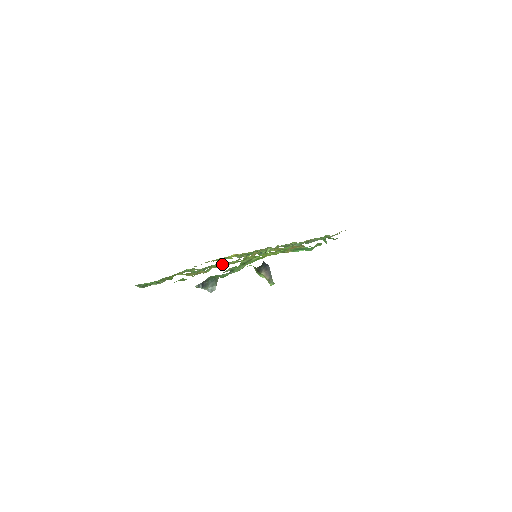
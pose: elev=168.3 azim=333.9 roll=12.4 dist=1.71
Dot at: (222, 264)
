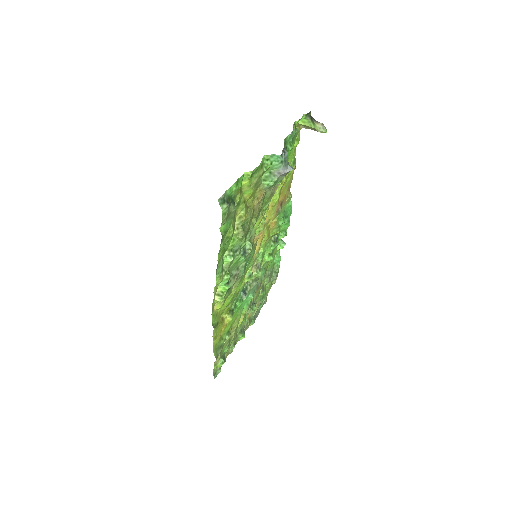
Dot at: (239, 269)
